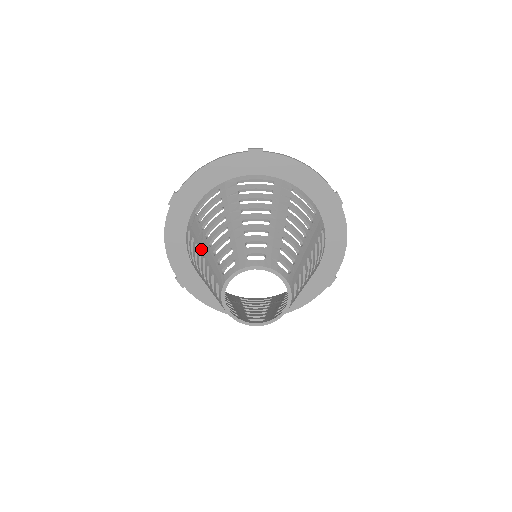
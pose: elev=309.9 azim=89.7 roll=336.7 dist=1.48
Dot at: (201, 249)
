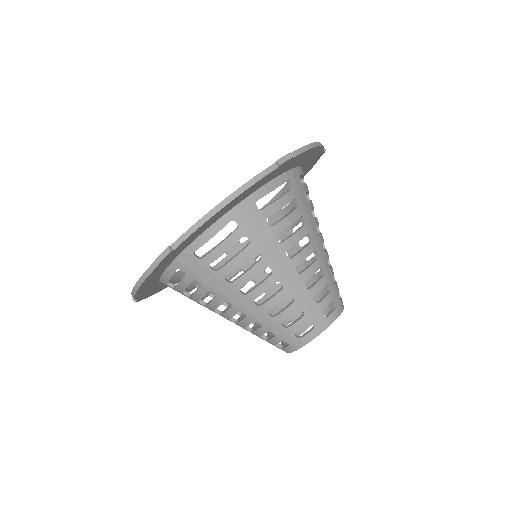
Dot at: (232, 303)
